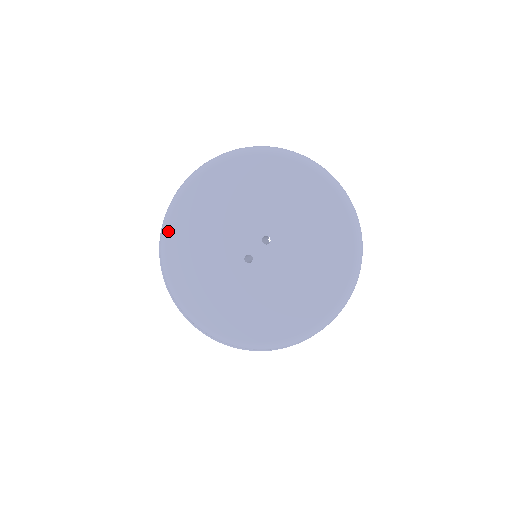
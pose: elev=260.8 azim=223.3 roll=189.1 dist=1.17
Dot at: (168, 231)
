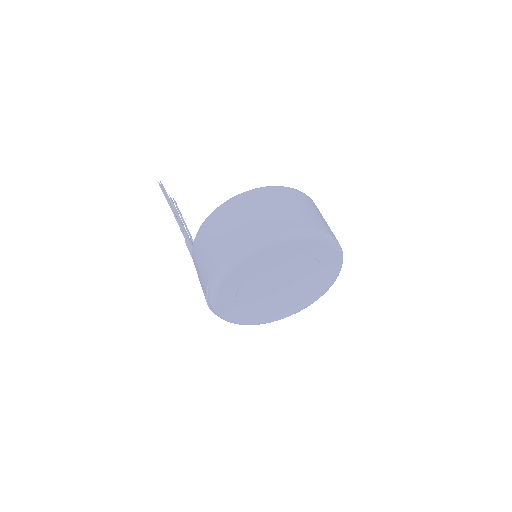
Dot at: (230, 273)
